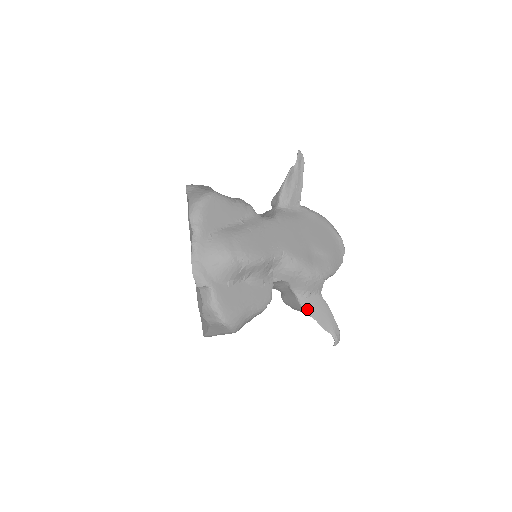
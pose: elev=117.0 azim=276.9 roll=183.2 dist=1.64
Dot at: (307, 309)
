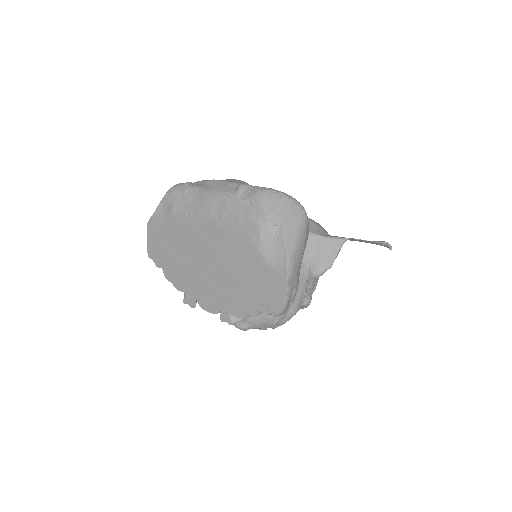
Dot at: (338, 237)
